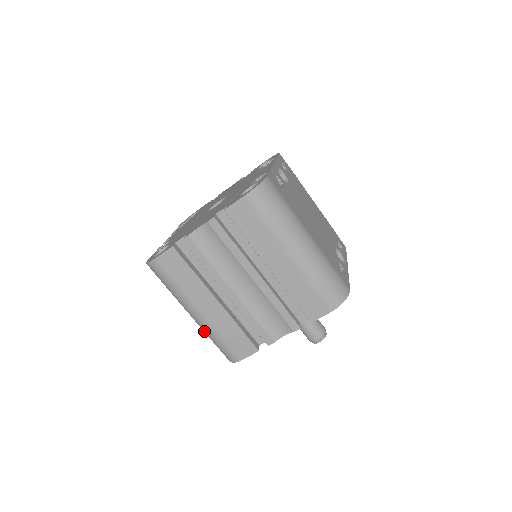
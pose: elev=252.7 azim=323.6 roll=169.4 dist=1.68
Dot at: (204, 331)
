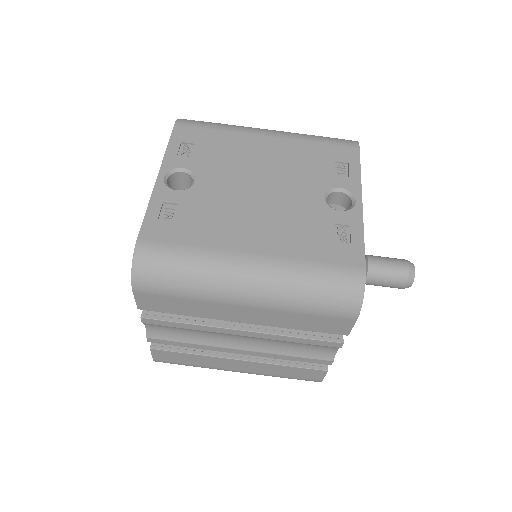
Dot at: occluded
